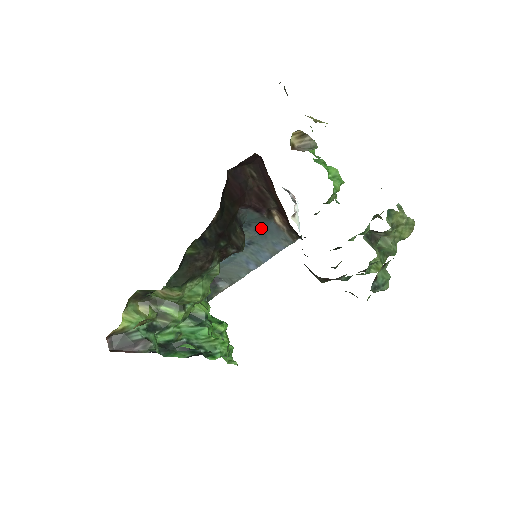
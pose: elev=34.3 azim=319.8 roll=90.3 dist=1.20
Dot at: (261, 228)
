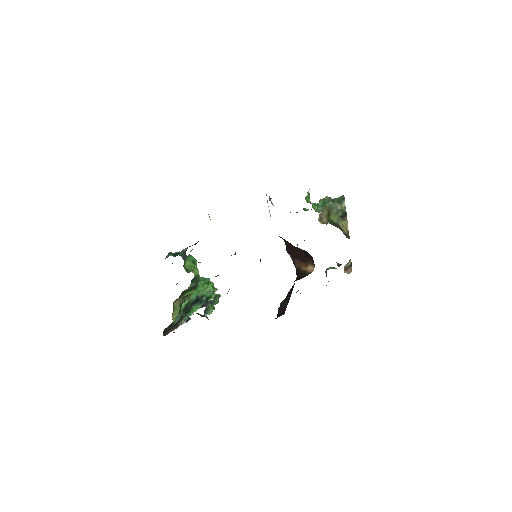
Dot at: occluded
